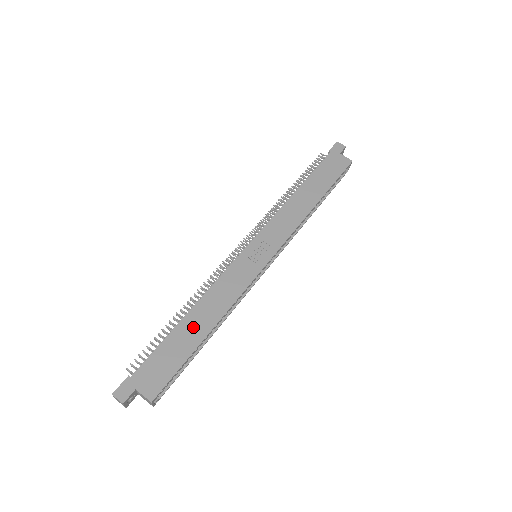
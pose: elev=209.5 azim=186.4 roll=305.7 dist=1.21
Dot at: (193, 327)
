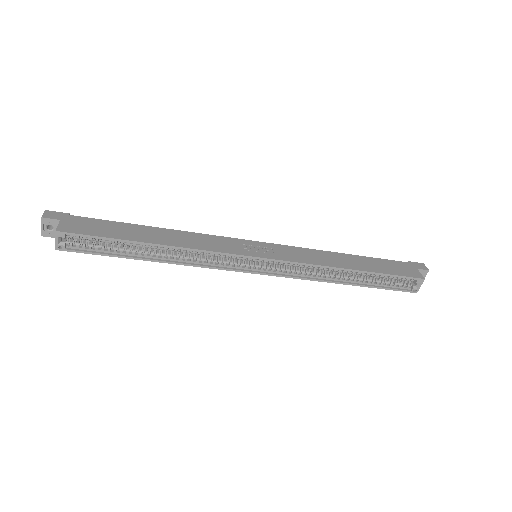
Dot at: (147, 233)
